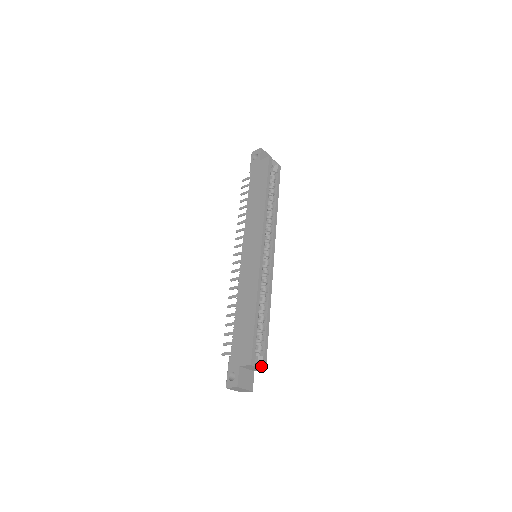
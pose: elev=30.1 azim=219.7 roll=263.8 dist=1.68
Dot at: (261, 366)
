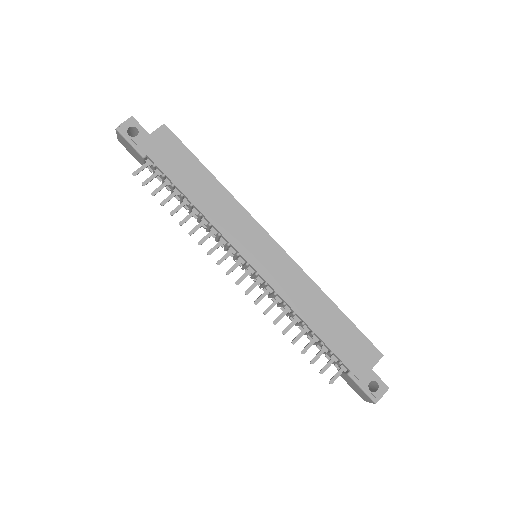
Dot at: occluded
